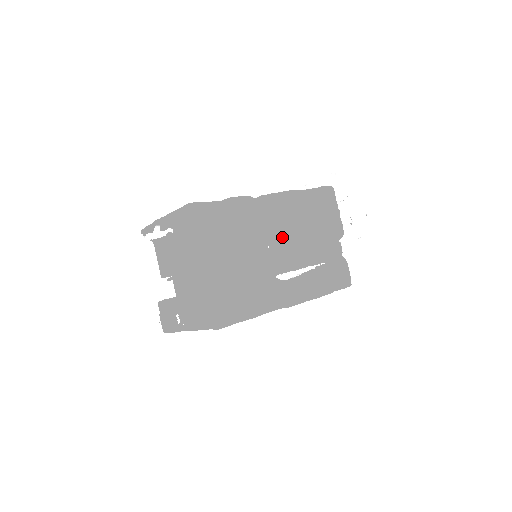
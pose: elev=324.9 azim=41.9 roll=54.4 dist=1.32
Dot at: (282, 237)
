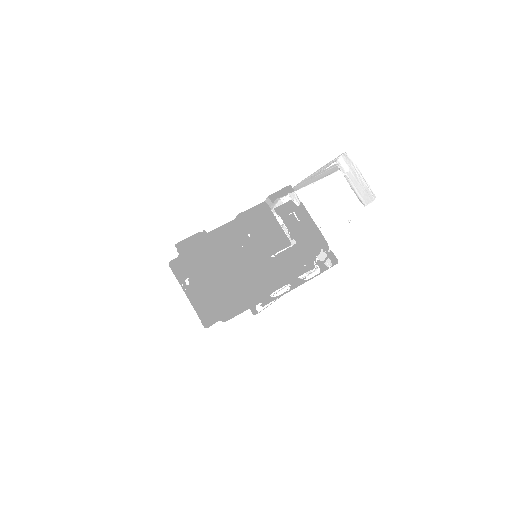
Dot at: occluded
